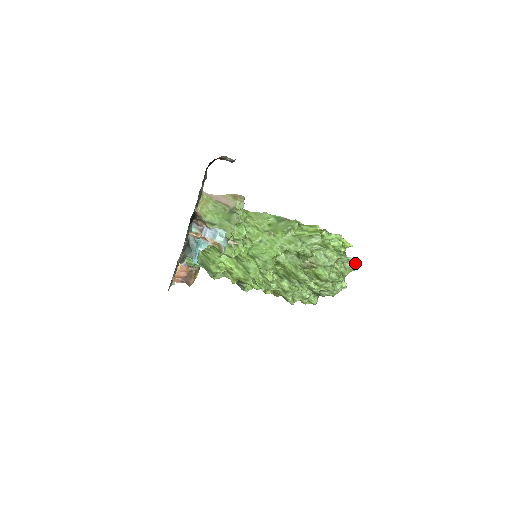
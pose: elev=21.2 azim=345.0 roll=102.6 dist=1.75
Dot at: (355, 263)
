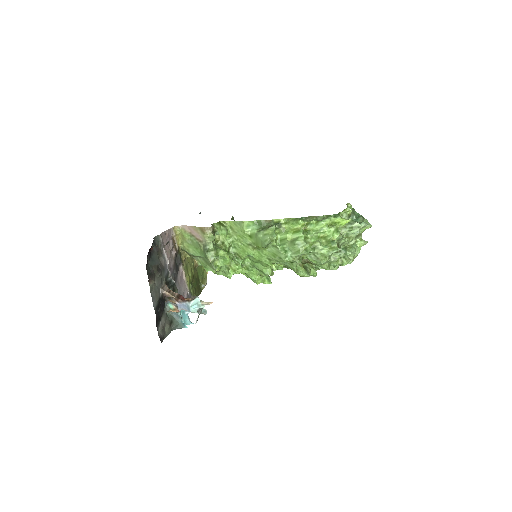
Dot at: (365, 225)
